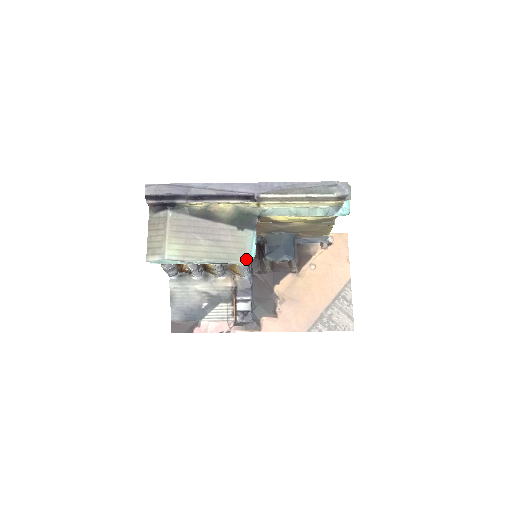
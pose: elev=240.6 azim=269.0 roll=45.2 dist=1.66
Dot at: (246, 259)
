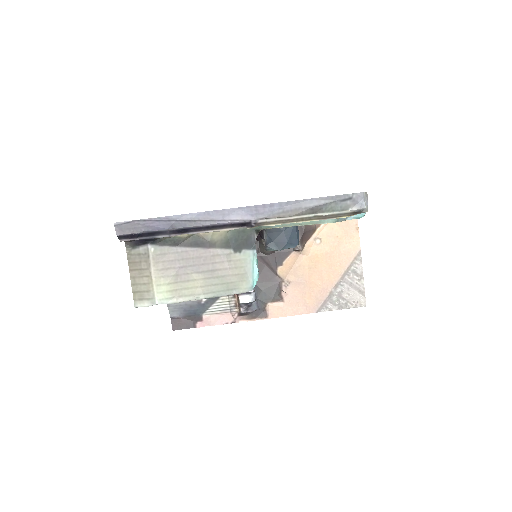
Dot at: (248, 286)
